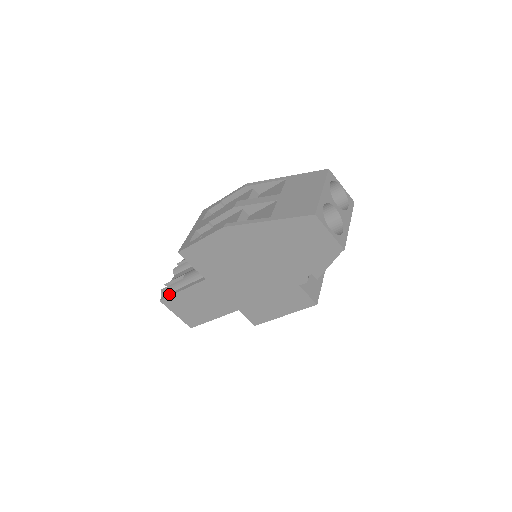
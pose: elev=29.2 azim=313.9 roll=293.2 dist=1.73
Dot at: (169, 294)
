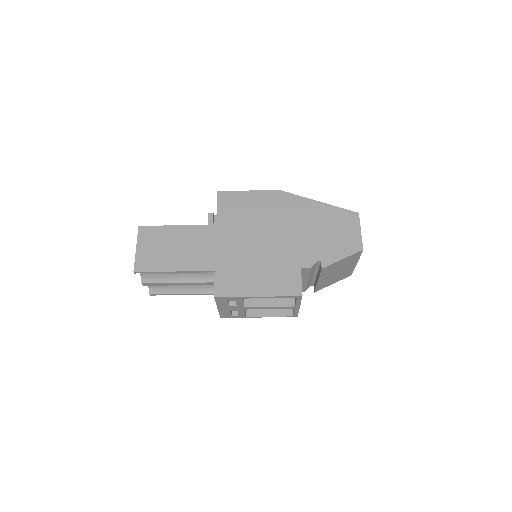
Dot at: (155, 227)
